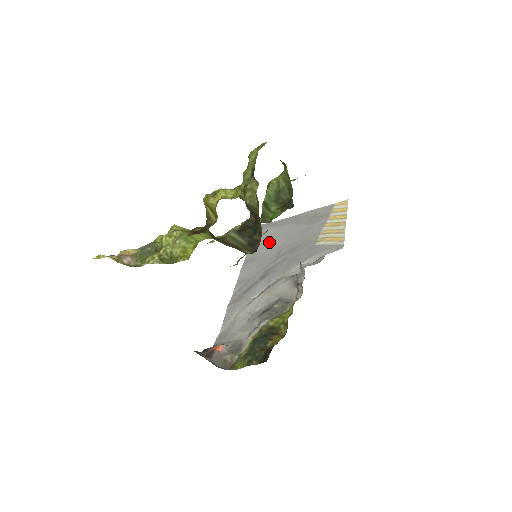
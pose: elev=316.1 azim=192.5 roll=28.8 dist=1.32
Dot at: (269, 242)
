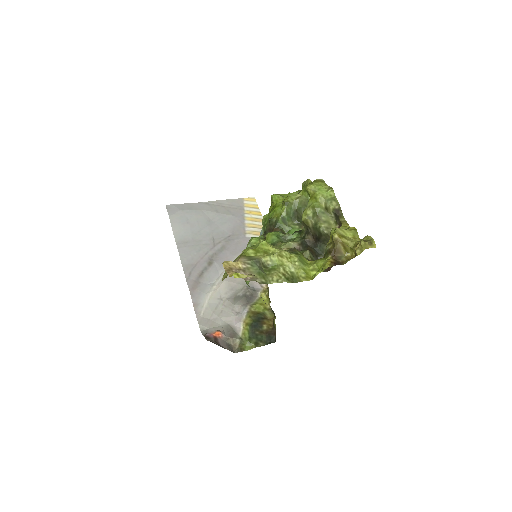
Dot at: (195, 227)
